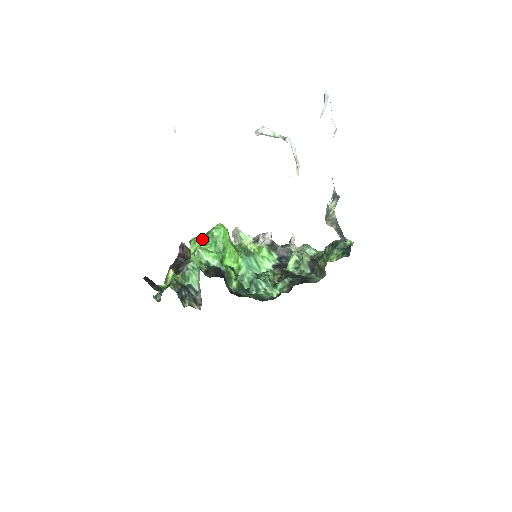
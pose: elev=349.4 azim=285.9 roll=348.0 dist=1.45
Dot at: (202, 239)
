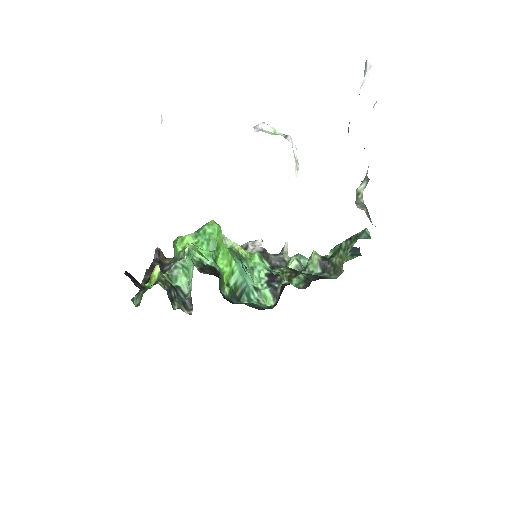
Dot at: (191, 236)
